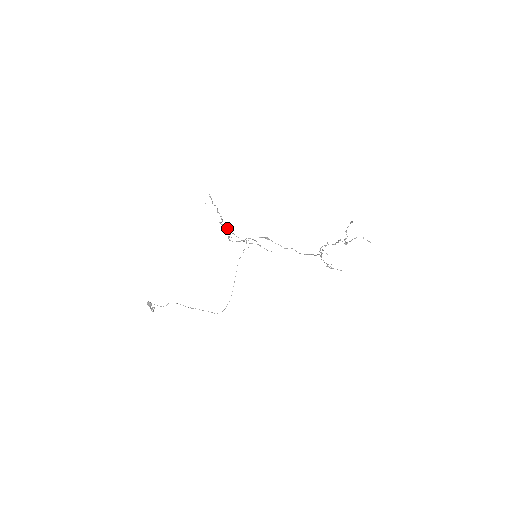
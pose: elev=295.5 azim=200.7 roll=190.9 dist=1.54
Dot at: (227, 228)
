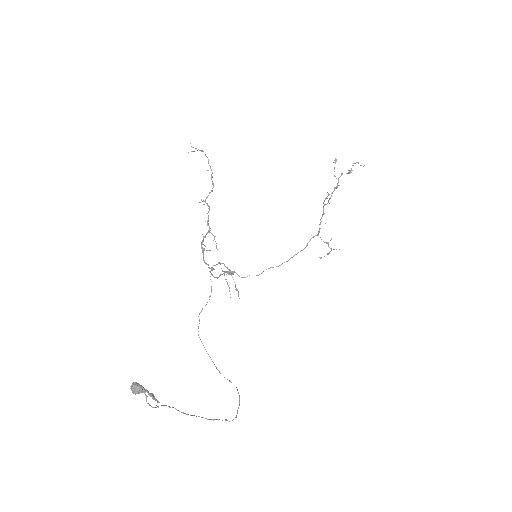
Dot at: occluded
